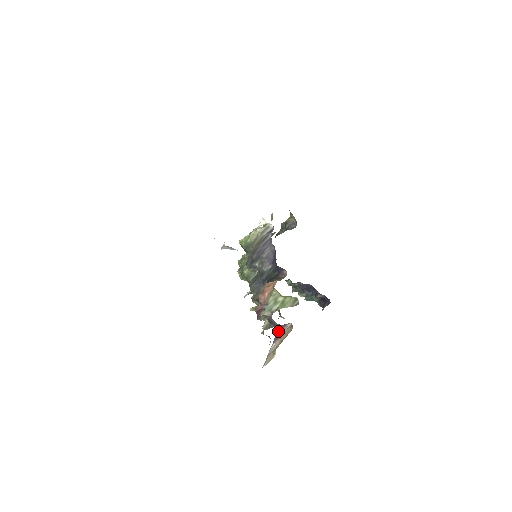
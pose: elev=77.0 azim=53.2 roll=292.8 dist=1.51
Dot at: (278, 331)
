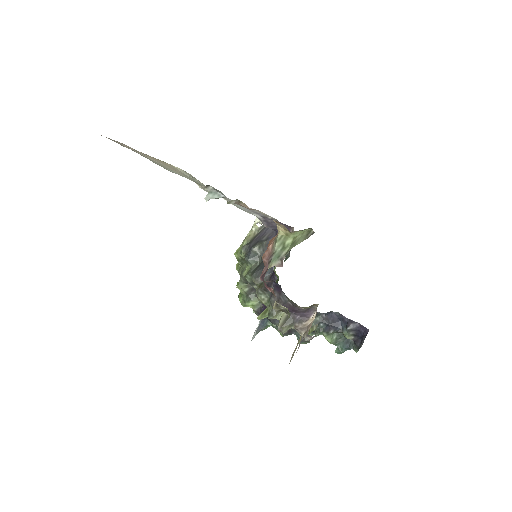
Dot at: (301, 337)
